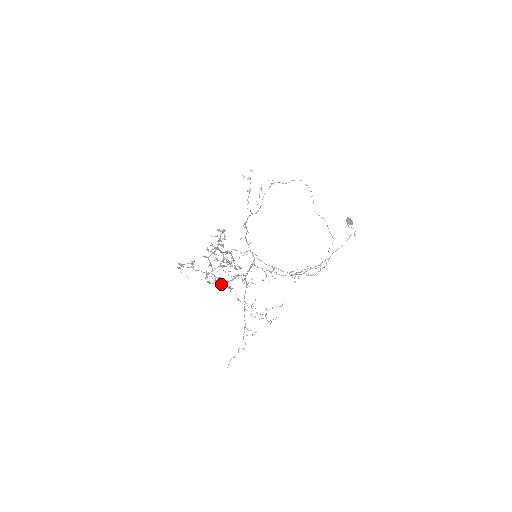
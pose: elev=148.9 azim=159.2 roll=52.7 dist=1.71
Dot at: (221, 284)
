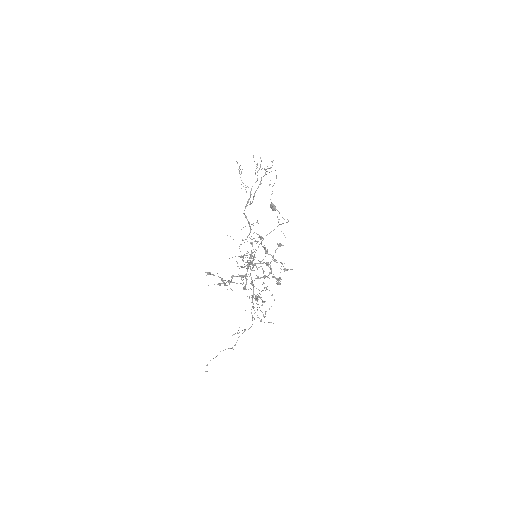
Dot at: (256, 298)
